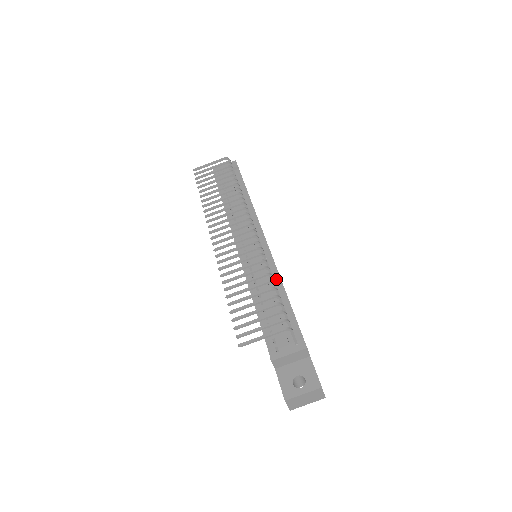
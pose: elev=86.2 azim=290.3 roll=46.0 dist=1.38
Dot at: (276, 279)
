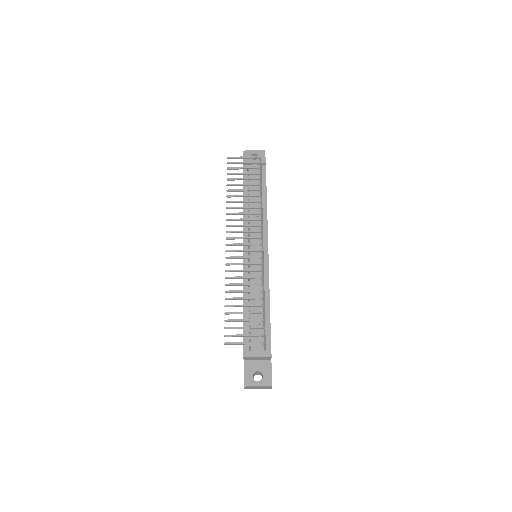
Dot at: (266, 289)
